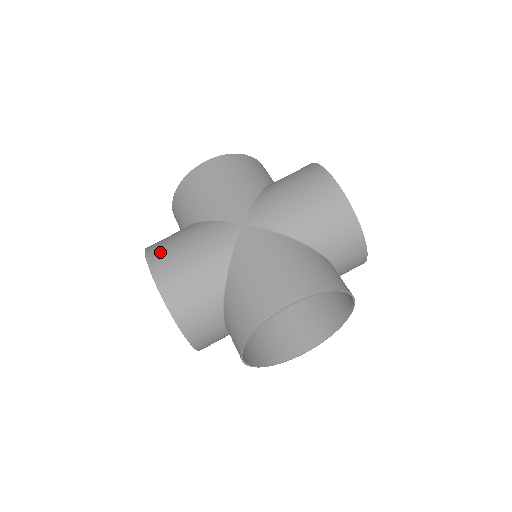
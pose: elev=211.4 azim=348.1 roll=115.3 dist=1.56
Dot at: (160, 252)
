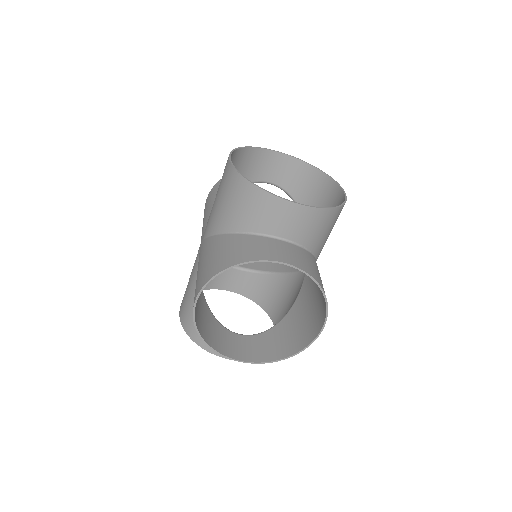
Dot at: occluded
